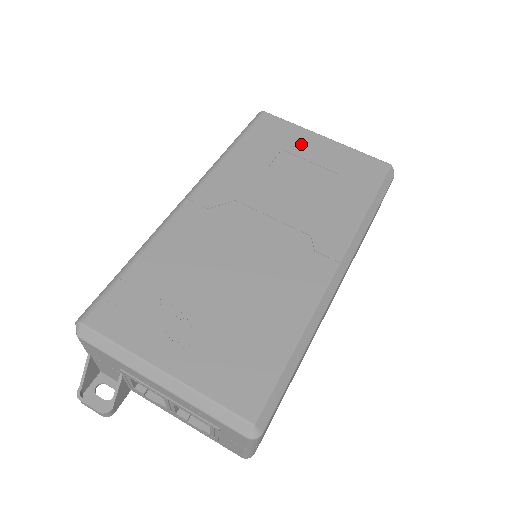
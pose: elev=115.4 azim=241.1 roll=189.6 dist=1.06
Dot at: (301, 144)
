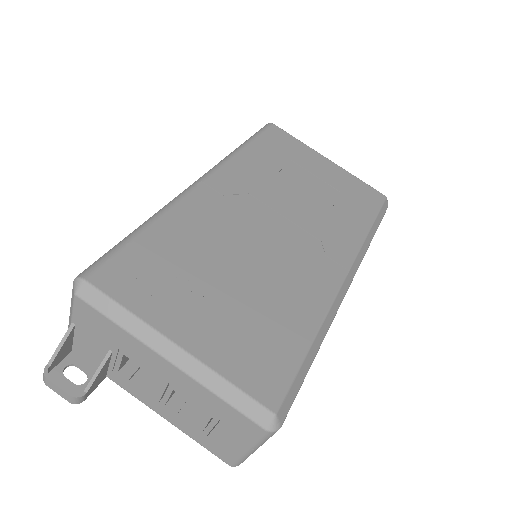
Dot at: (308, 160)
